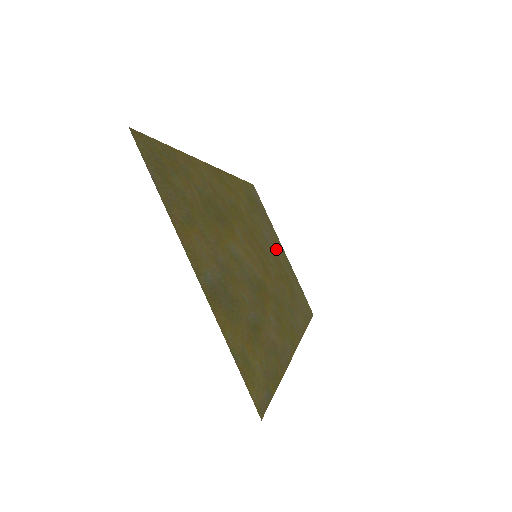
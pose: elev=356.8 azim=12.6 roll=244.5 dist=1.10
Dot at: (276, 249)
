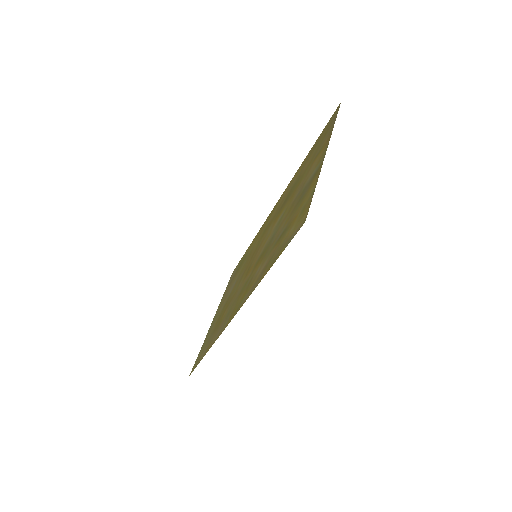
Dot at: (224, 302)
